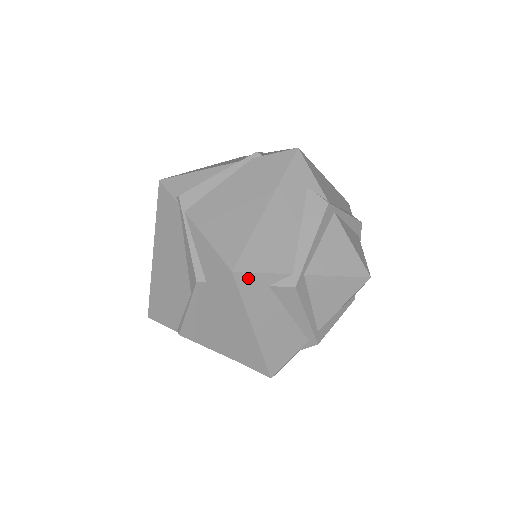
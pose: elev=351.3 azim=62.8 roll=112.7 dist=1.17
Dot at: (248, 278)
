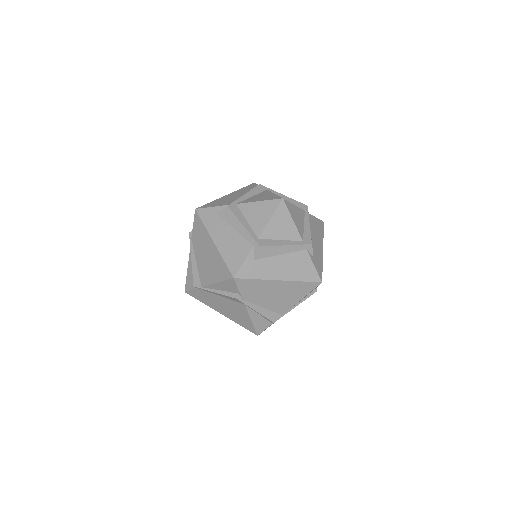
Dot at: (204, 211)
